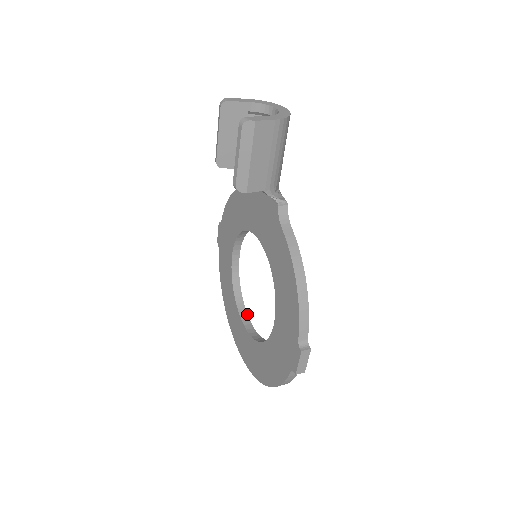
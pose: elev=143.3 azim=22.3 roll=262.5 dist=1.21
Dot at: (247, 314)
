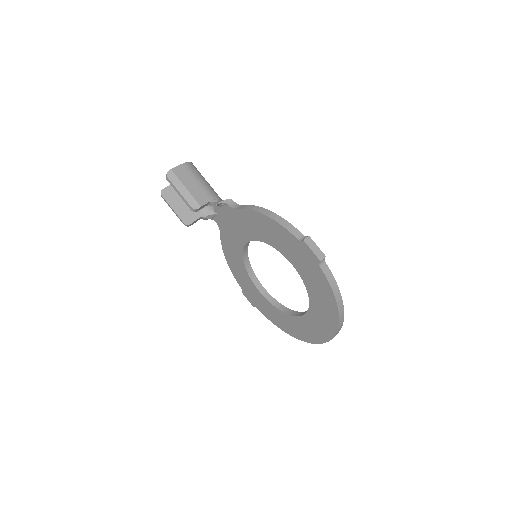
Dot at: (300, 312)
